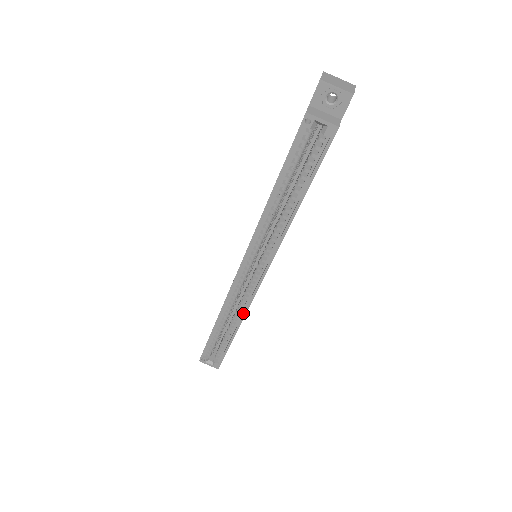
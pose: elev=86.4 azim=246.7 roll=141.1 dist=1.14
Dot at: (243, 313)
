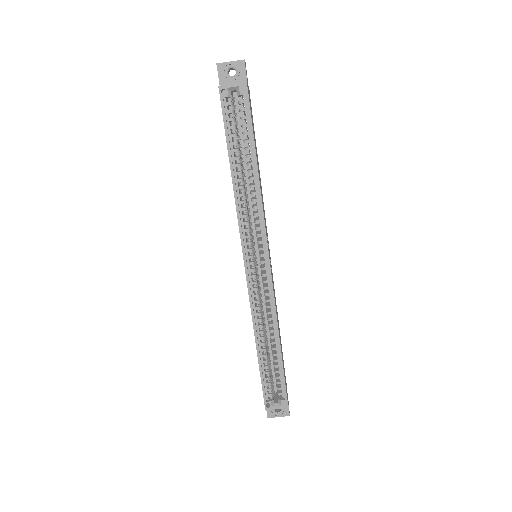
Dot at: (273, 314)
